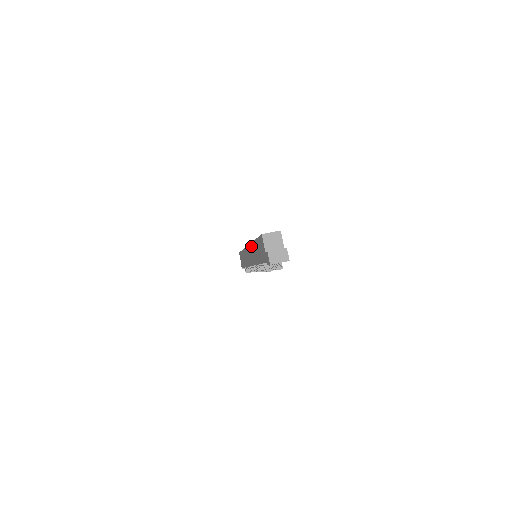
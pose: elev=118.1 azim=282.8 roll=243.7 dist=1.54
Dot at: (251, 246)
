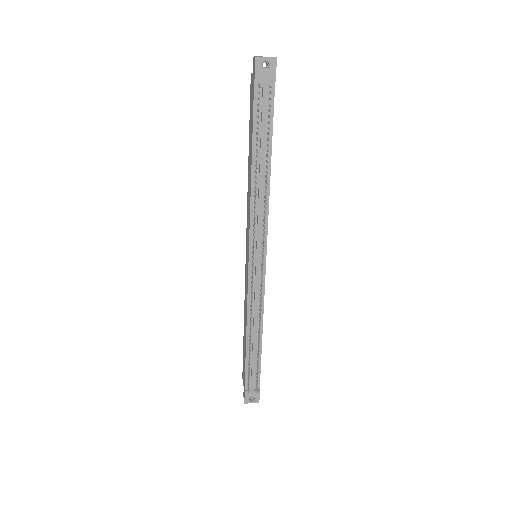
Dot at: (247, 200)
